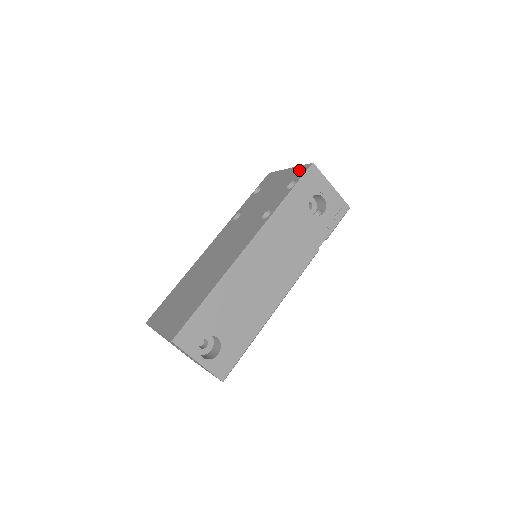
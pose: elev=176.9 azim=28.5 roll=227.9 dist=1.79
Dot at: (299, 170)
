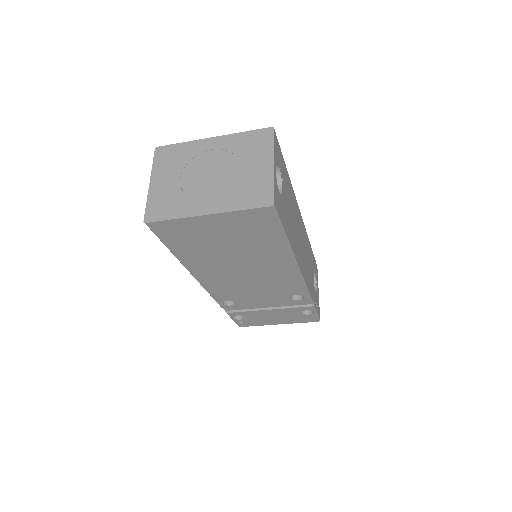
Dot at: occluded
